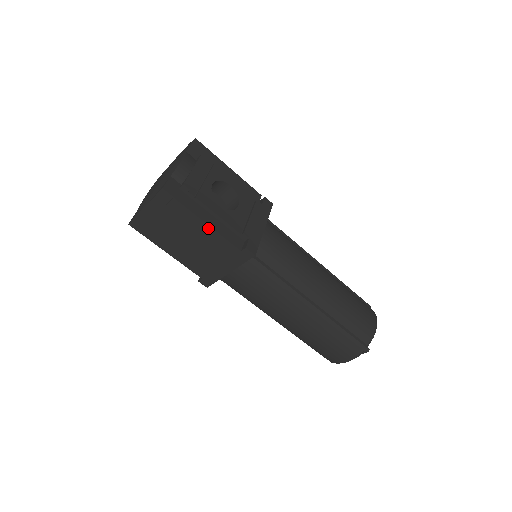
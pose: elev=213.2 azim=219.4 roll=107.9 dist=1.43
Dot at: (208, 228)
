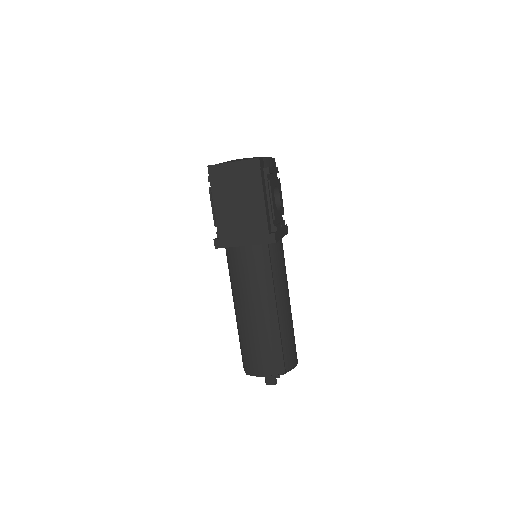
Dot at: (262, 203)
